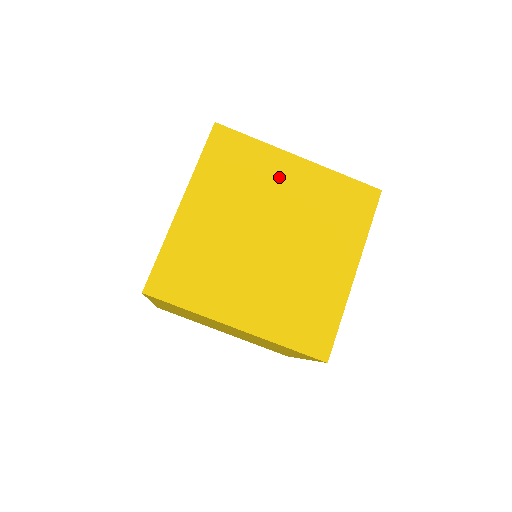
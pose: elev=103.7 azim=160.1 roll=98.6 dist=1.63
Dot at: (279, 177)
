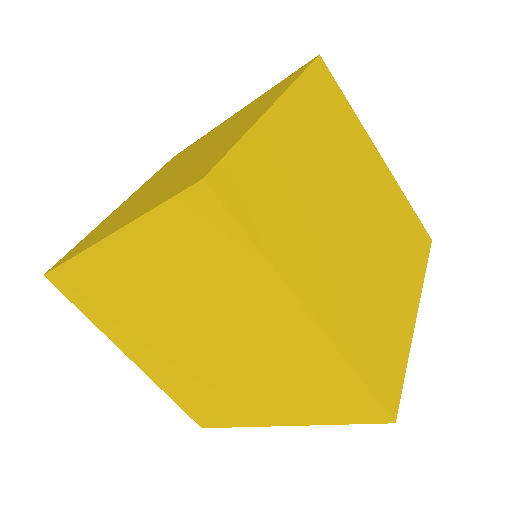
Dot at: (128, 278)
